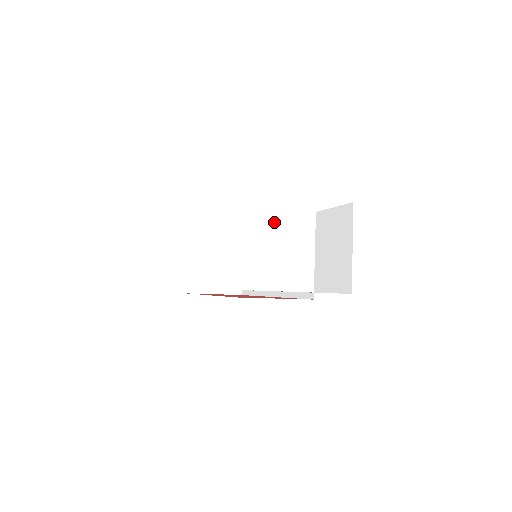
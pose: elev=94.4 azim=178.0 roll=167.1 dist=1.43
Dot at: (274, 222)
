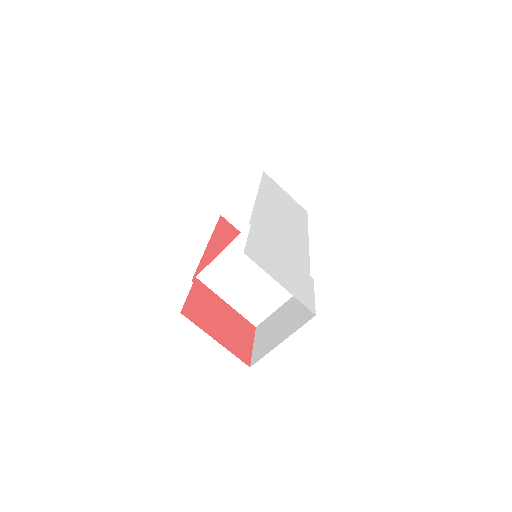
Dot at: occluded
